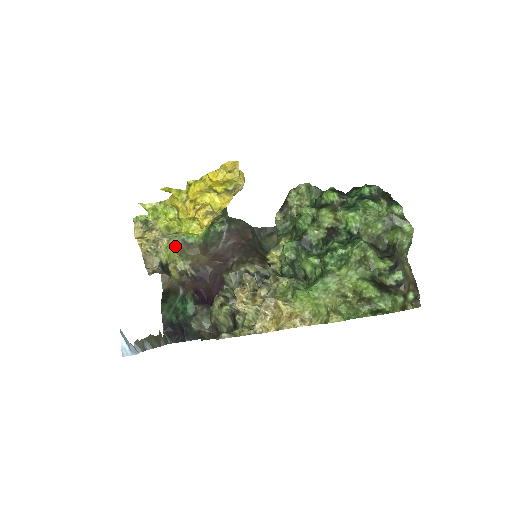
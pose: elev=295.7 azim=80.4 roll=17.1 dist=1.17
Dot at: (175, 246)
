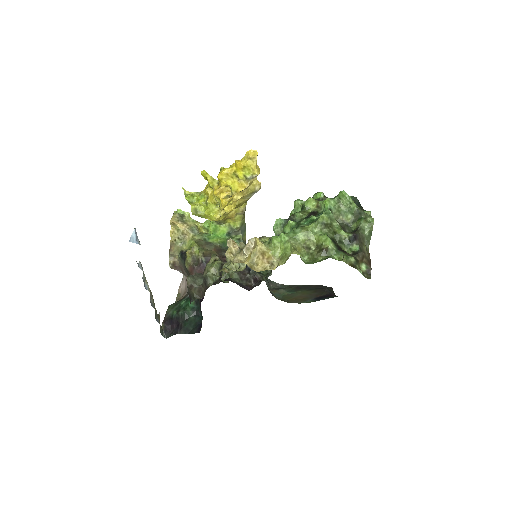
Dot at: (197, 240)
